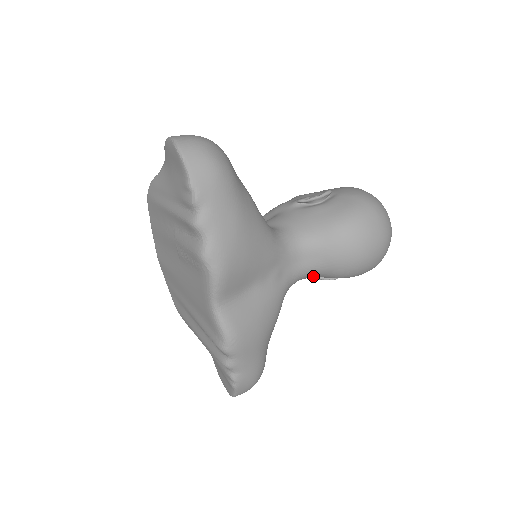
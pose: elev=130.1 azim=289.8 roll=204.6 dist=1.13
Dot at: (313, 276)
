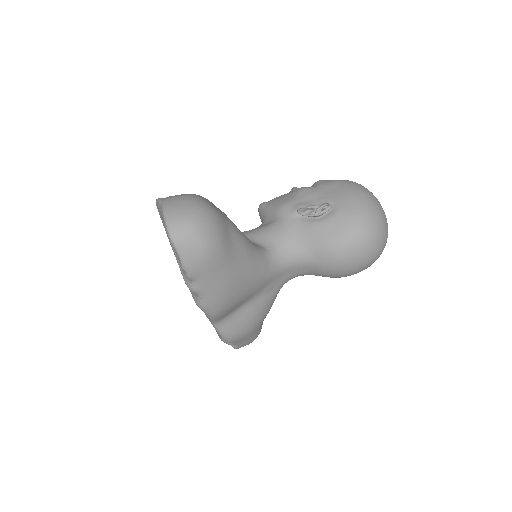
Dot at: occluded
